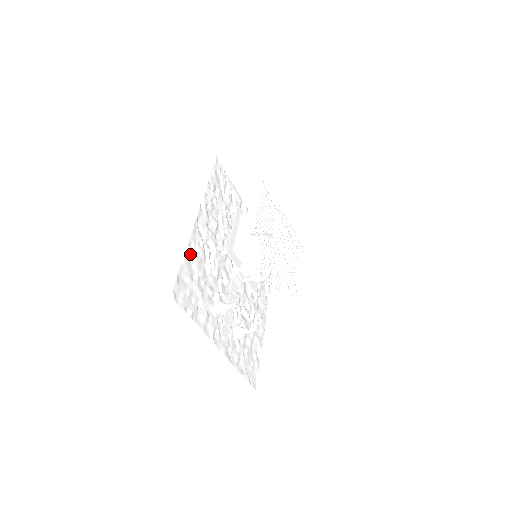
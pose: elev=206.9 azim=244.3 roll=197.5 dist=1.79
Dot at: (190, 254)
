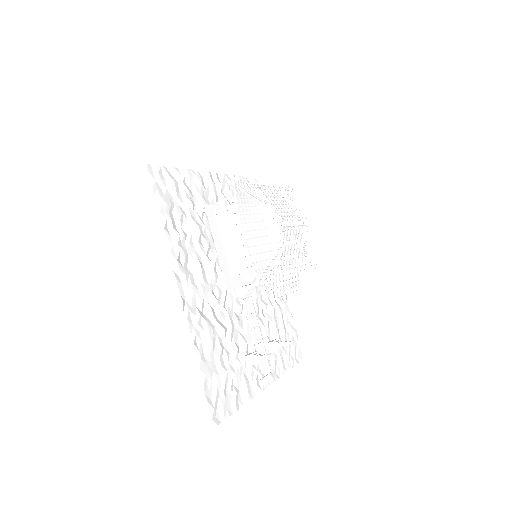
Dot at: (201, 352)
